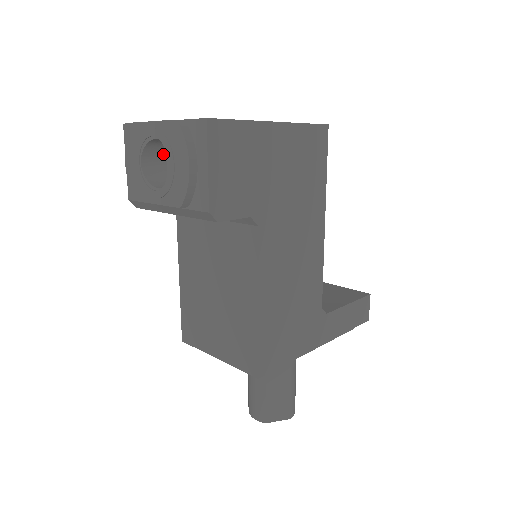
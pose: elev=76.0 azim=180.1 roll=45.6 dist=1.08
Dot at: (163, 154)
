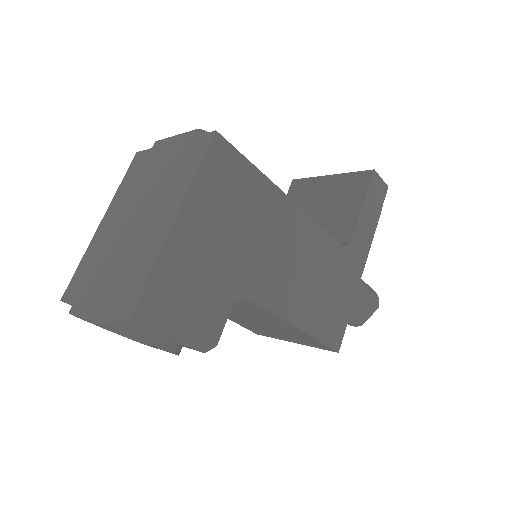
Dot at: occluded
